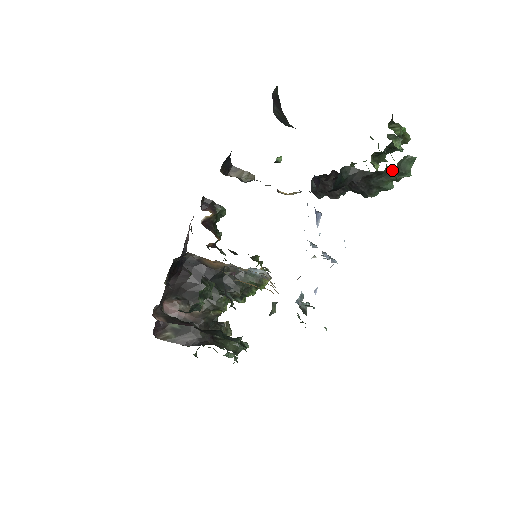
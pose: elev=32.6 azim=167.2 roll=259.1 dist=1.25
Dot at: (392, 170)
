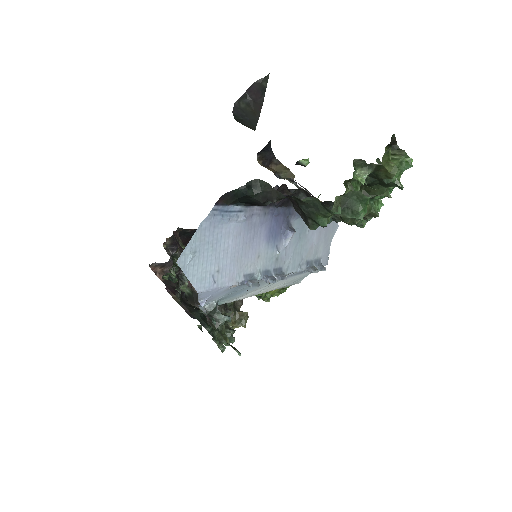
Dot at: (320, 202)
